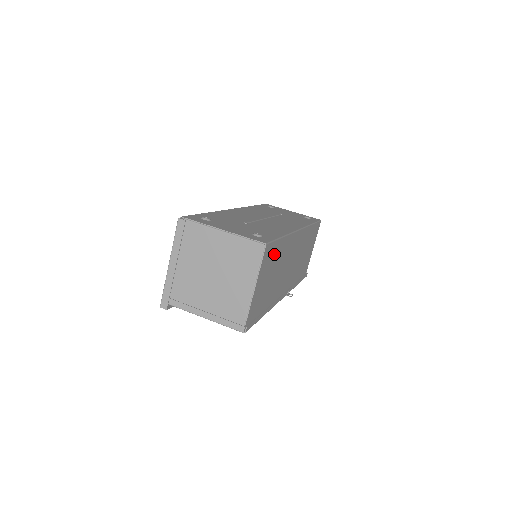
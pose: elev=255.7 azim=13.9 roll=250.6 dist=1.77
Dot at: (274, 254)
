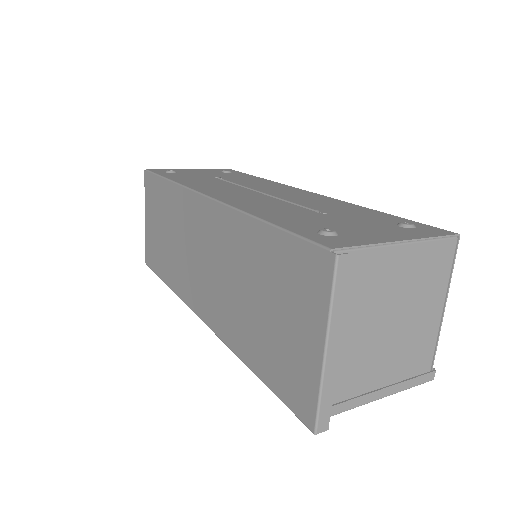
Dot at: occluded
